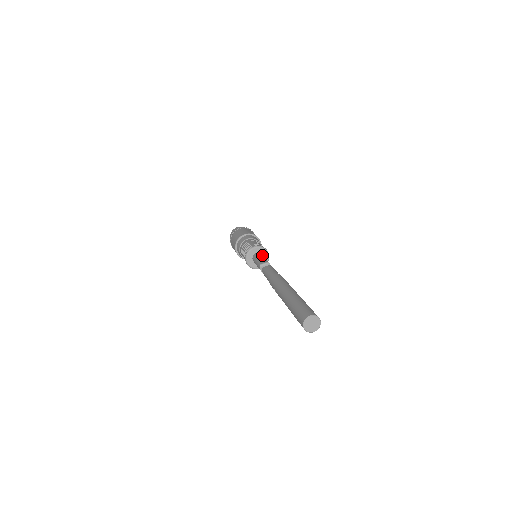
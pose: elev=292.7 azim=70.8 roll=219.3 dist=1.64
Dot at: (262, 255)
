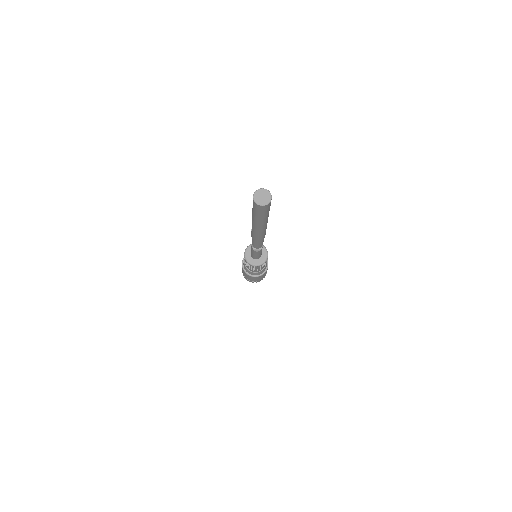
Dot at: occluded
